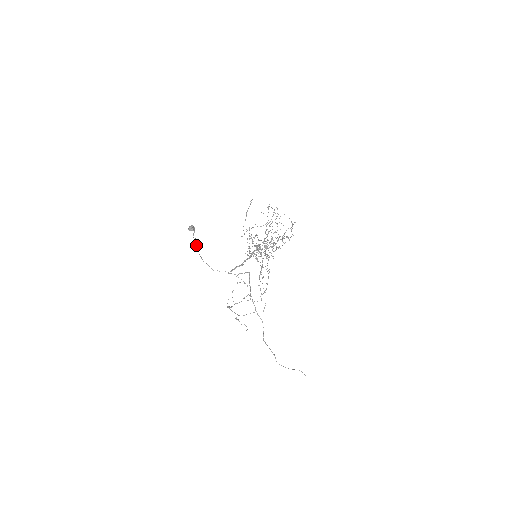
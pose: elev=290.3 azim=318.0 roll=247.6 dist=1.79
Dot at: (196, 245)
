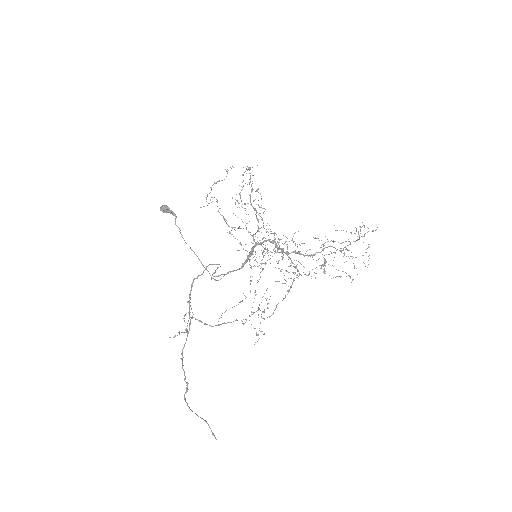
Dot at: occluded
